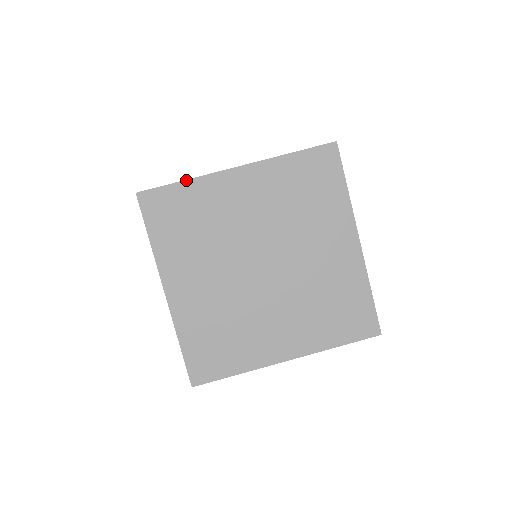
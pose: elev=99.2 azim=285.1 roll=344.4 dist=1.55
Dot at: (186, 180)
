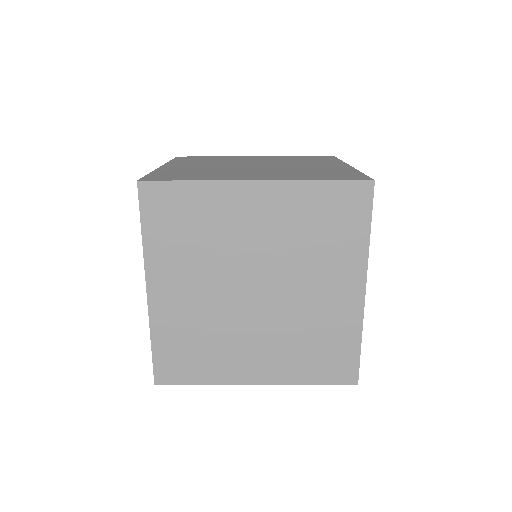
Dot at: (196, 181)
